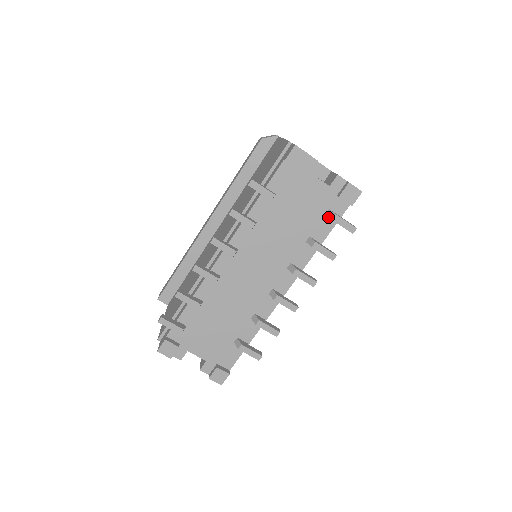
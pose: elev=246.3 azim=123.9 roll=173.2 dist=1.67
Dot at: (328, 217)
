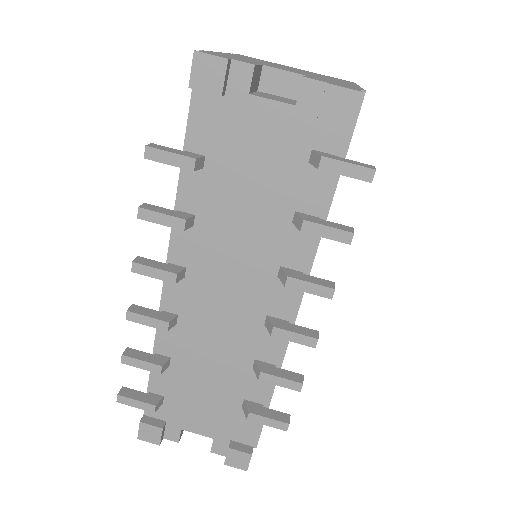
Dot at: occluded
